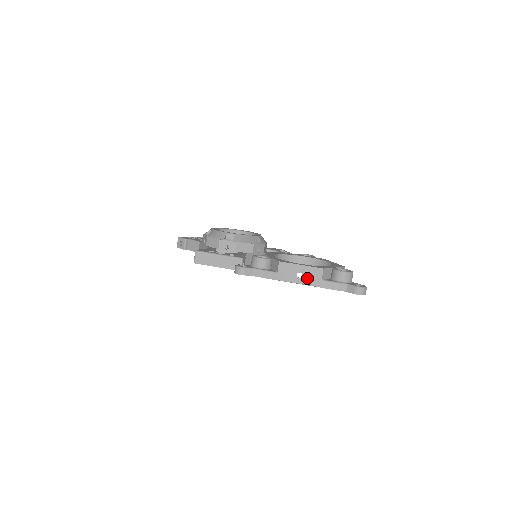
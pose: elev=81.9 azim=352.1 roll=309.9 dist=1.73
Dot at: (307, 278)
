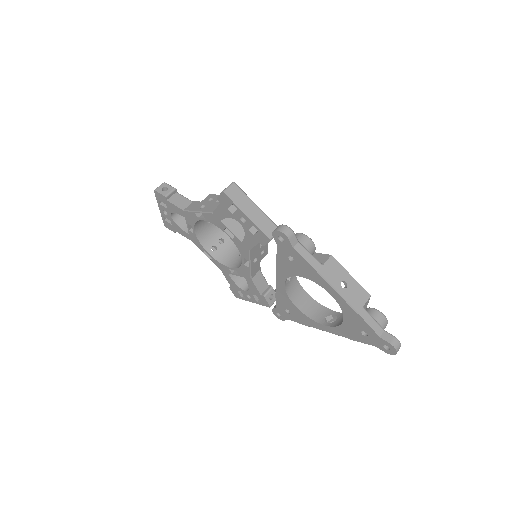
Dot at: (350, 293)
